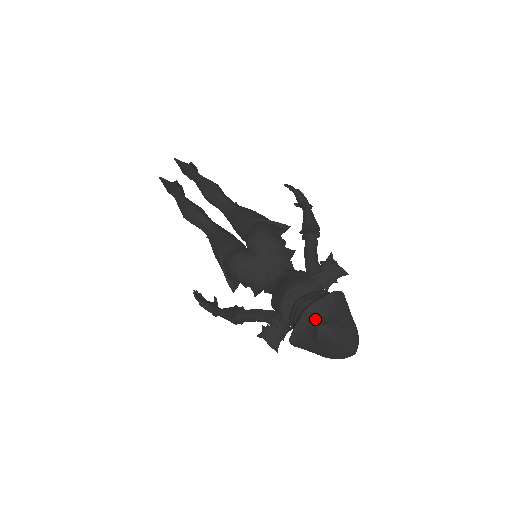
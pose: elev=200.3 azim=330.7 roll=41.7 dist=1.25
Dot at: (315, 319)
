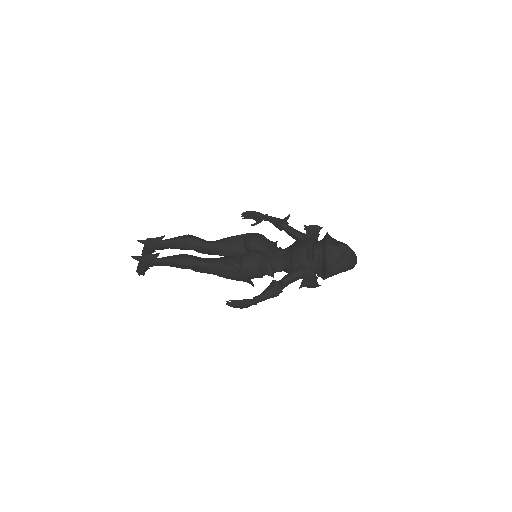
Dot at: (333, 244)
